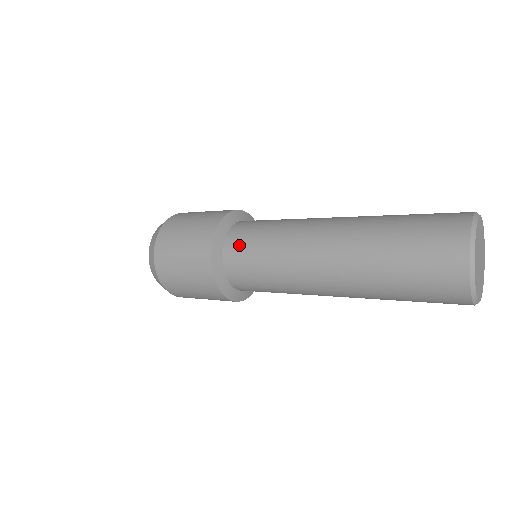
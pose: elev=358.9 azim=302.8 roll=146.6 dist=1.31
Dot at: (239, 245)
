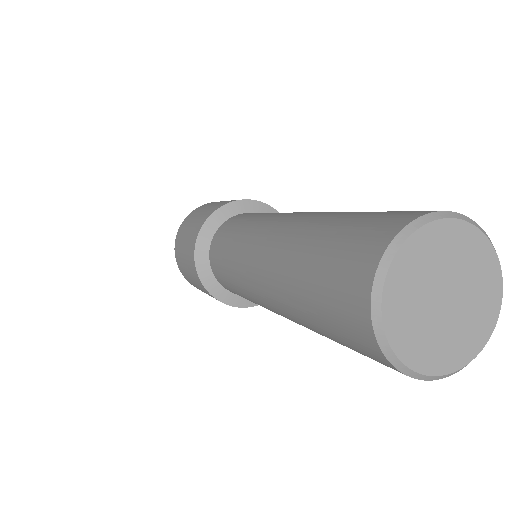
Dot at: (216, 259)
